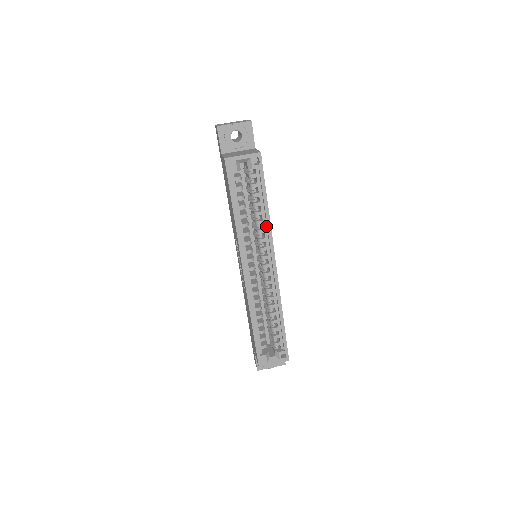
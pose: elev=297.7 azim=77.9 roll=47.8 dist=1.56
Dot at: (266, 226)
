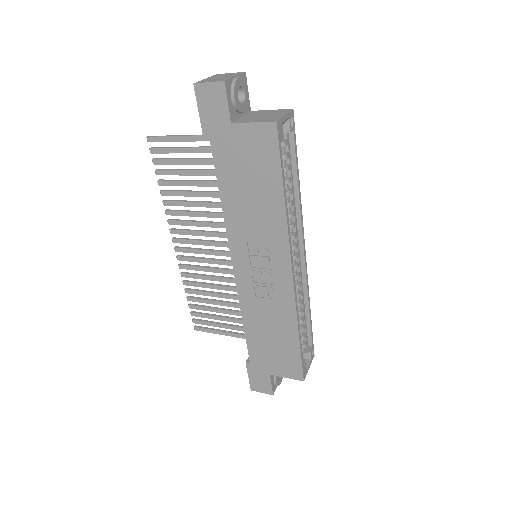
Dot at: (295, 206)
